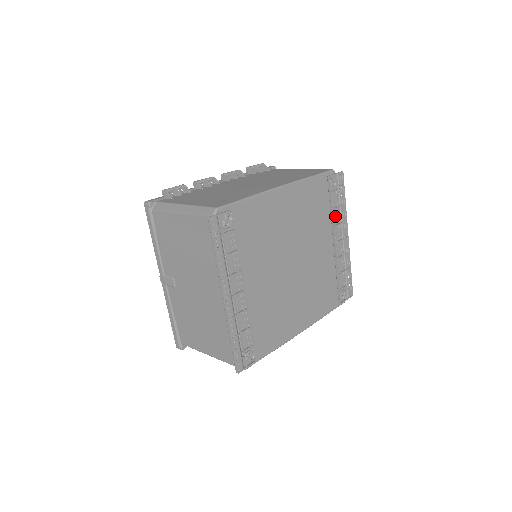
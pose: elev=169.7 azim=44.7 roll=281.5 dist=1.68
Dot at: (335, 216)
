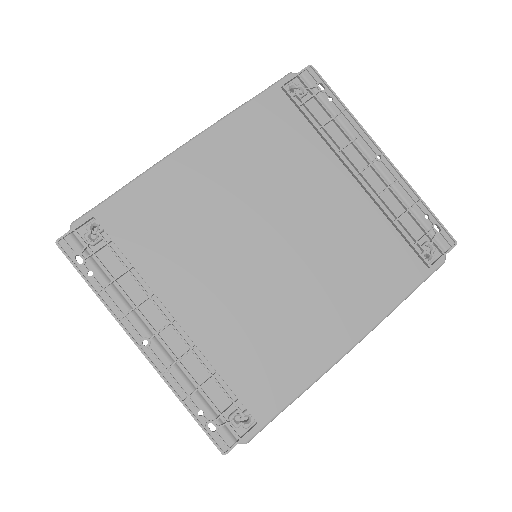
Dot at: (330, 136)
